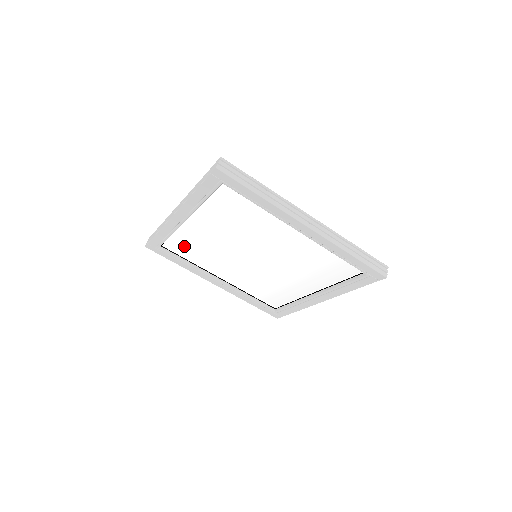
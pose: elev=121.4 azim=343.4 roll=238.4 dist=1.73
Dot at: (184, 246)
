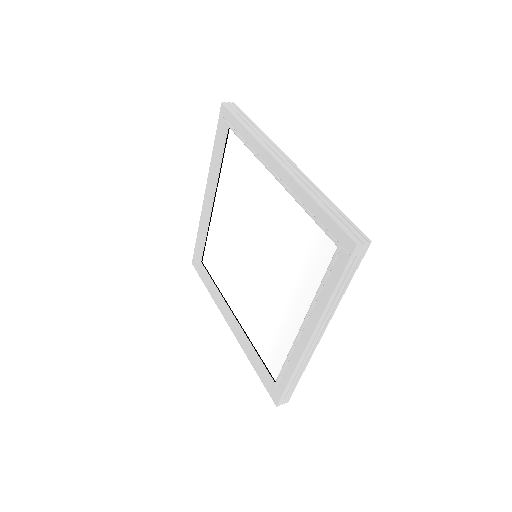
Dot at: (213, 256)
